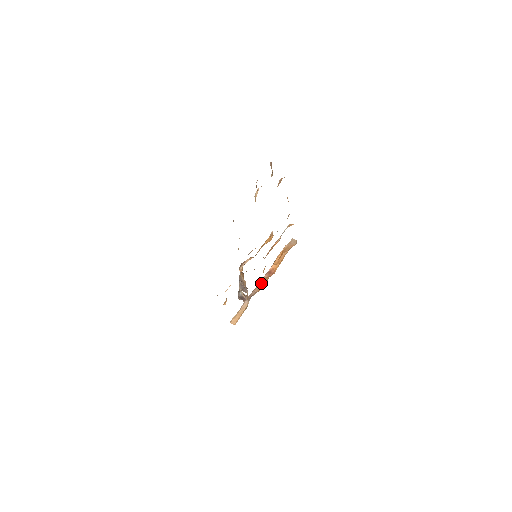
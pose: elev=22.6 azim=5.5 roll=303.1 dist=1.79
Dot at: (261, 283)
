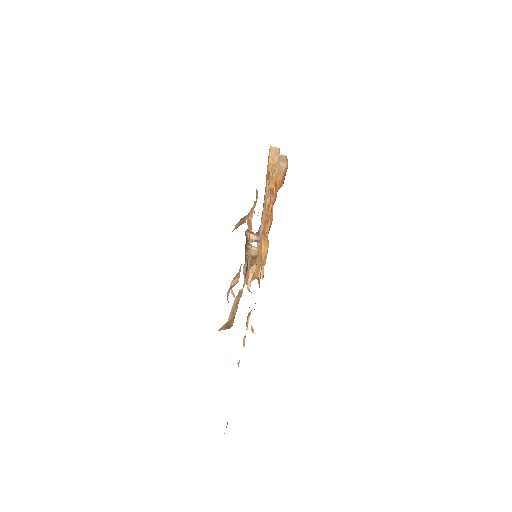
Dot at: occluded
